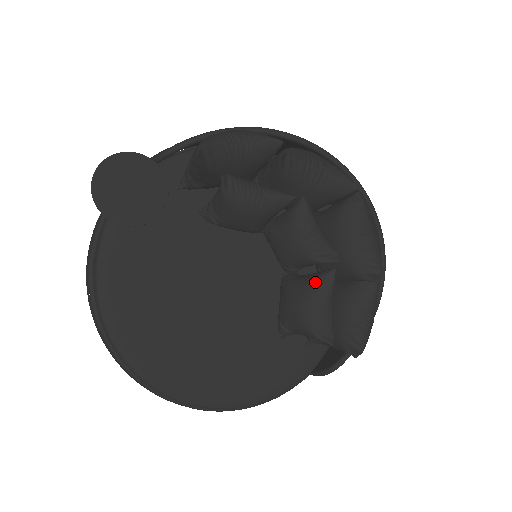
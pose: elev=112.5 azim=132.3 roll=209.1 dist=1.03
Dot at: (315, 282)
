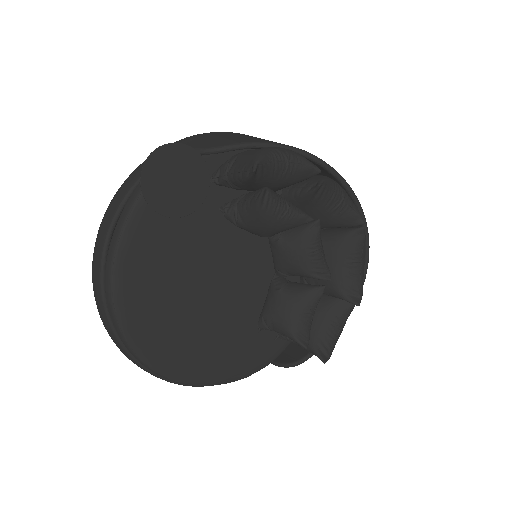
Dot at: (306, 293)
